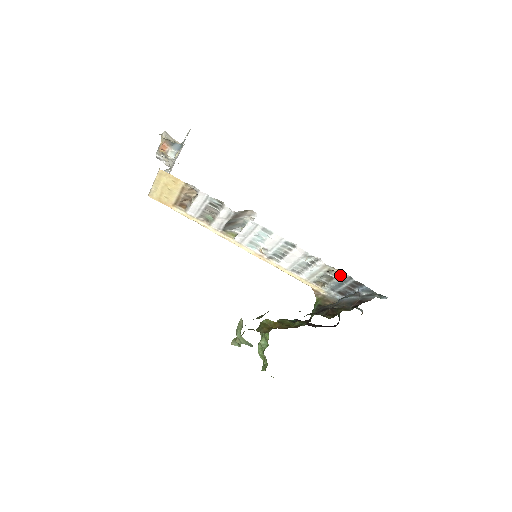
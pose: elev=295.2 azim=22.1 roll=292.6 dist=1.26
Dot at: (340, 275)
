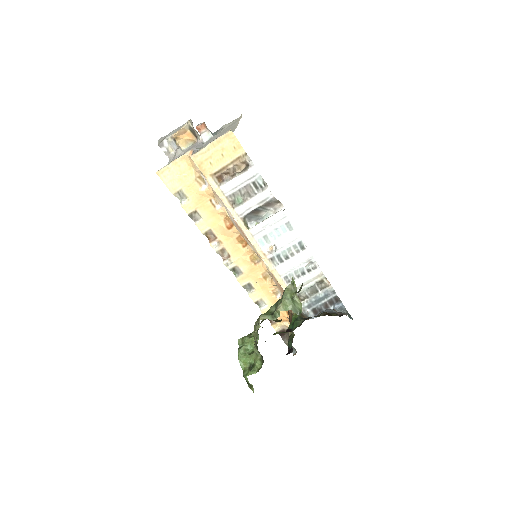
Dot at: (326, 288)
